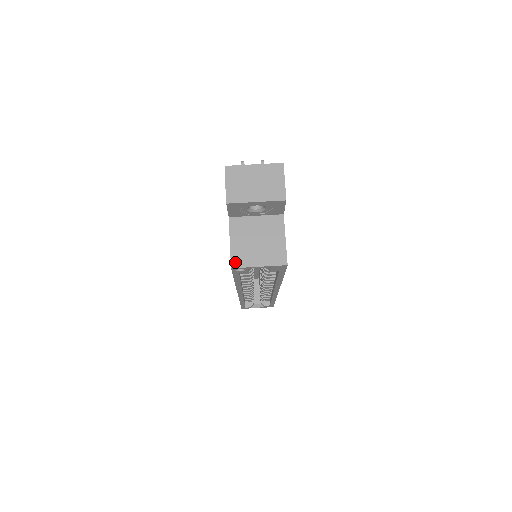
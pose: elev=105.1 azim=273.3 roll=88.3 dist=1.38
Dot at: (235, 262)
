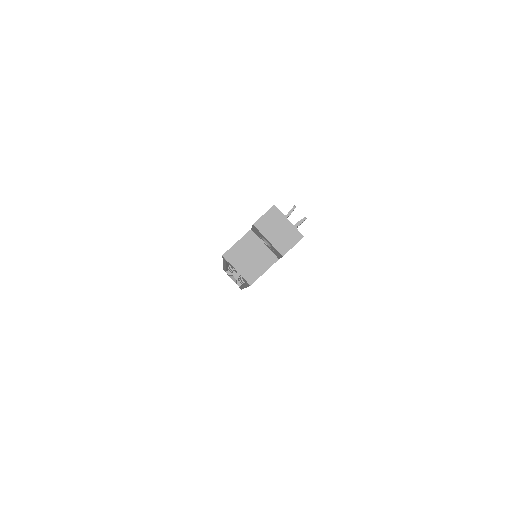
Dot at: (228, 254)
